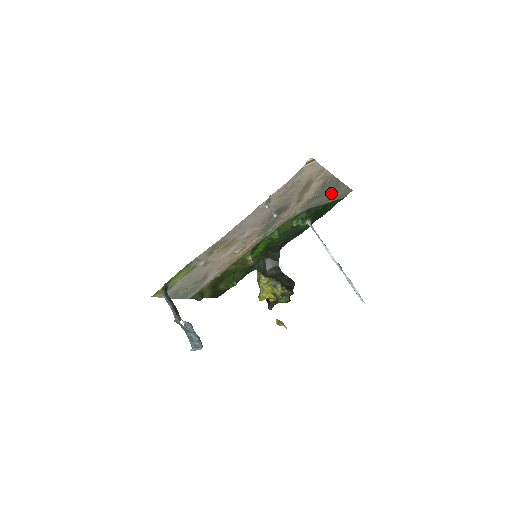
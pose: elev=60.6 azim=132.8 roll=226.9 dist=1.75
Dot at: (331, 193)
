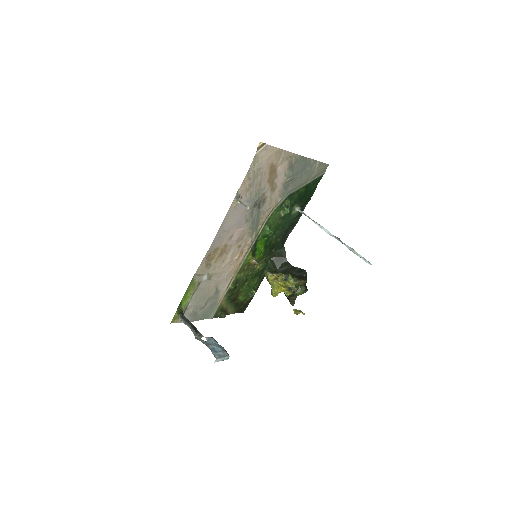
Dot at: (305, 173)
